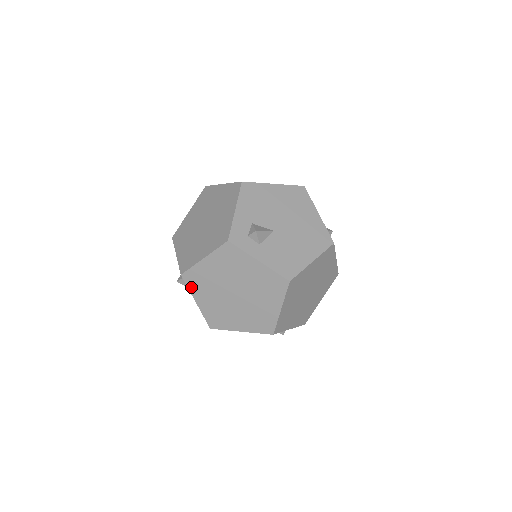
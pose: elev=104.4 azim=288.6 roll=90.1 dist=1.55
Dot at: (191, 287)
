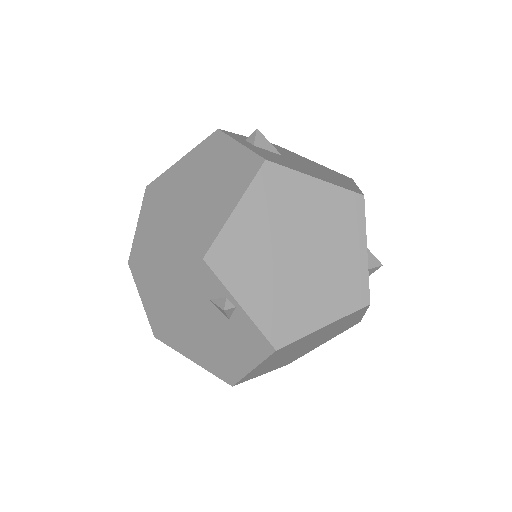
Dot at: (146, 201)
